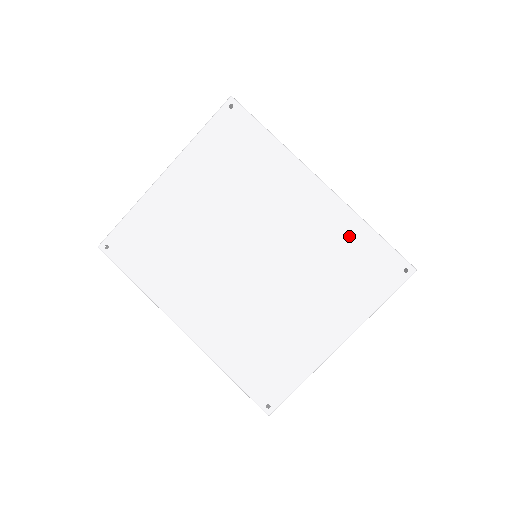
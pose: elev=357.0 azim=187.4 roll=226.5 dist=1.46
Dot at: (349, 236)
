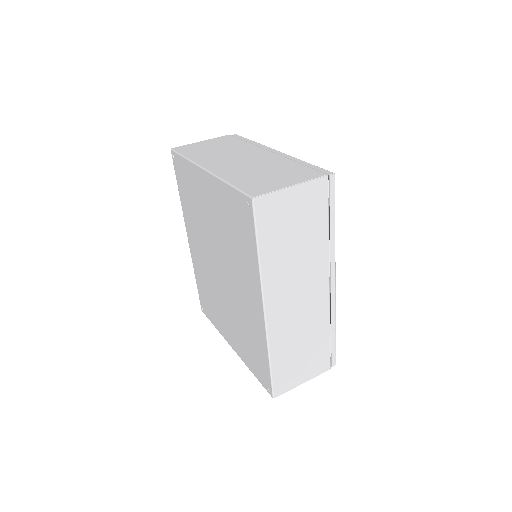
Dot at: (259, 343)
